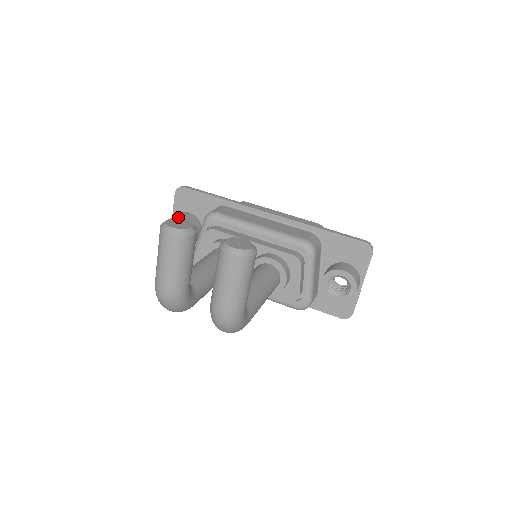
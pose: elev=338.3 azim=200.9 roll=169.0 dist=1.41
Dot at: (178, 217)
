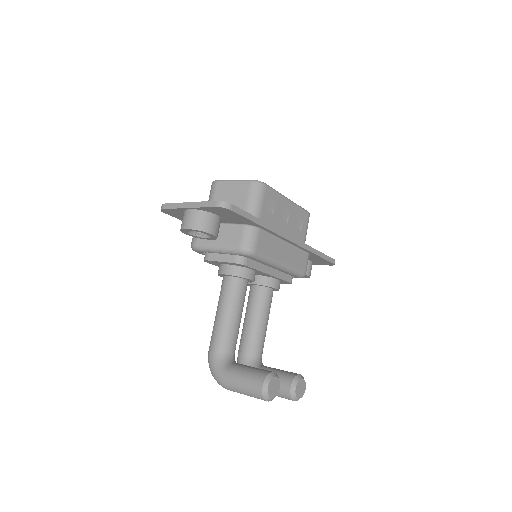
Dot at: (210, 234)
